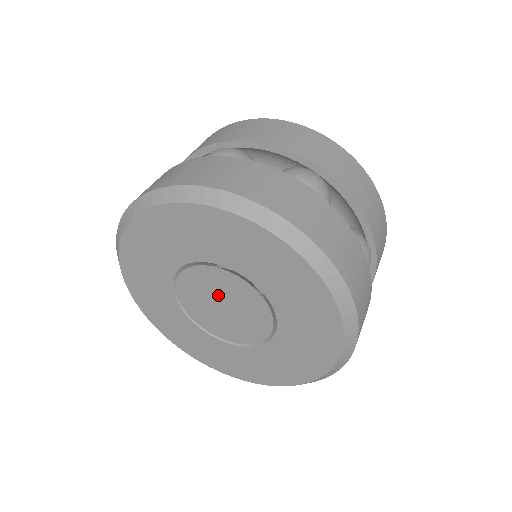
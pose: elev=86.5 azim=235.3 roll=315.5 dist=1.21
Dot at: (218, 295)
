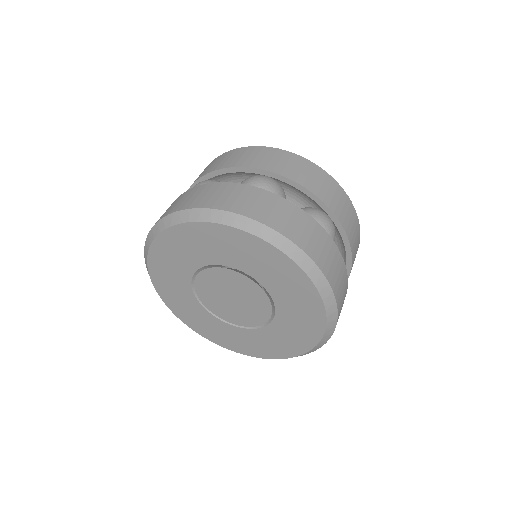
Dot at: (233, 291)
